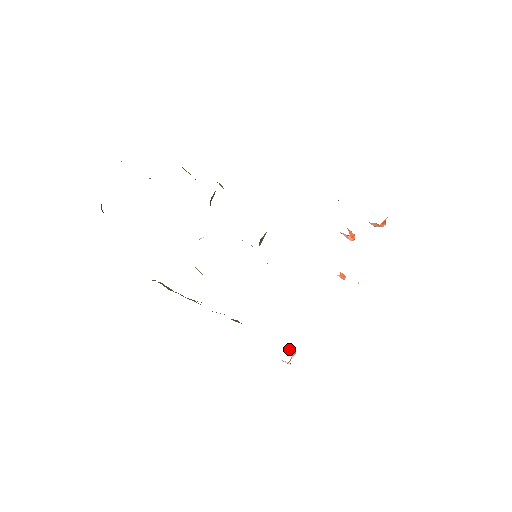
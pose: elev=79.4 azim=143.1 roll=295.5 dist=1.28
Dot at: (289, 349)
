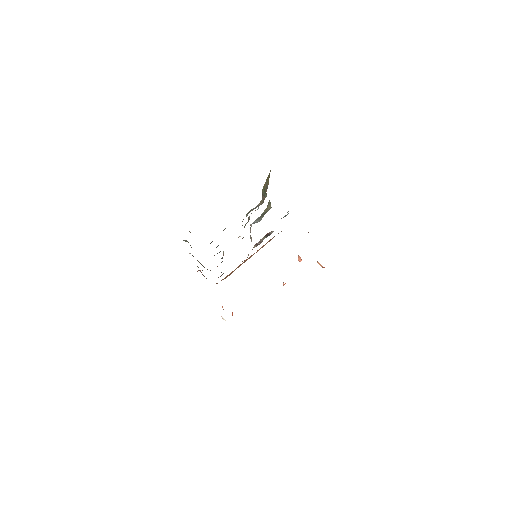
Dot at: (232, 314)
